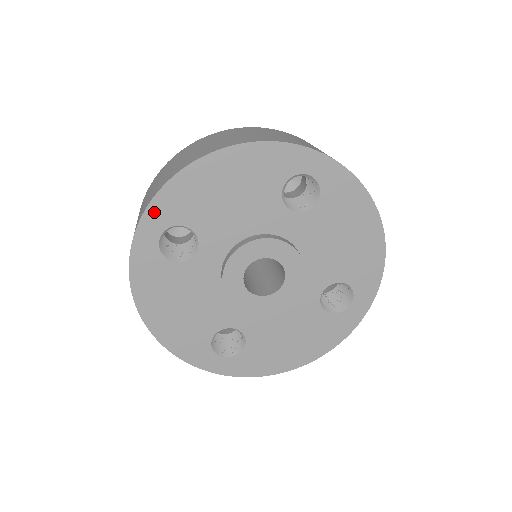
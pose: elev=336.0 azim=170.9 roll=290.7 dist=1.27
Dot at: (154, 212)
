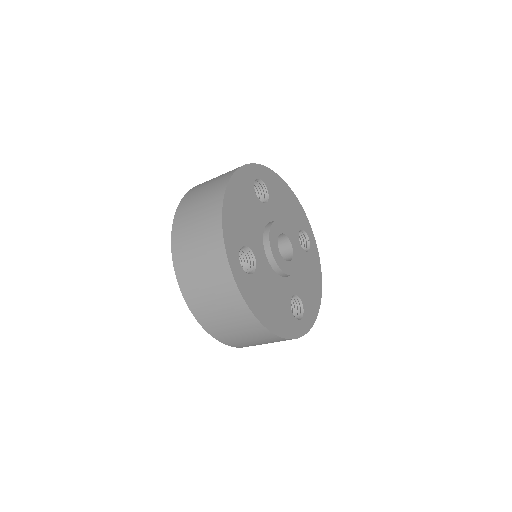
Dot at: (229, 248)
